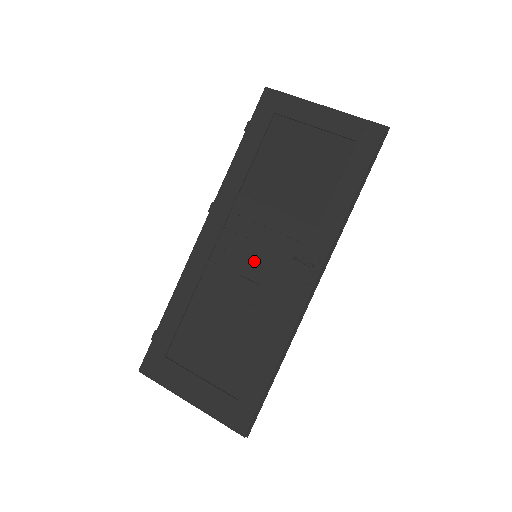
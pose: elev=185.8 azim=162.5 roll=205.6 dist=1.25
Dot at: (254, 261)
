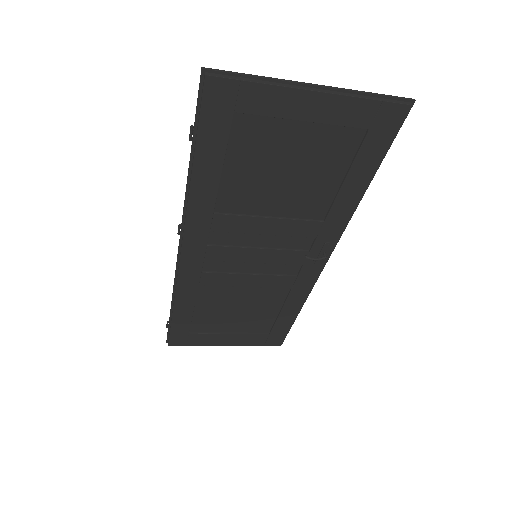
Dot at: (256, 262)
